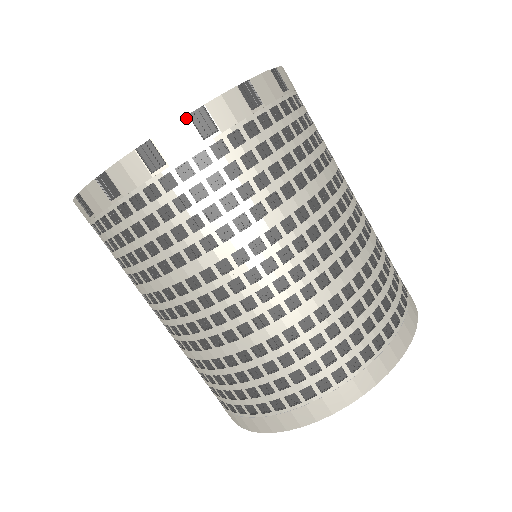
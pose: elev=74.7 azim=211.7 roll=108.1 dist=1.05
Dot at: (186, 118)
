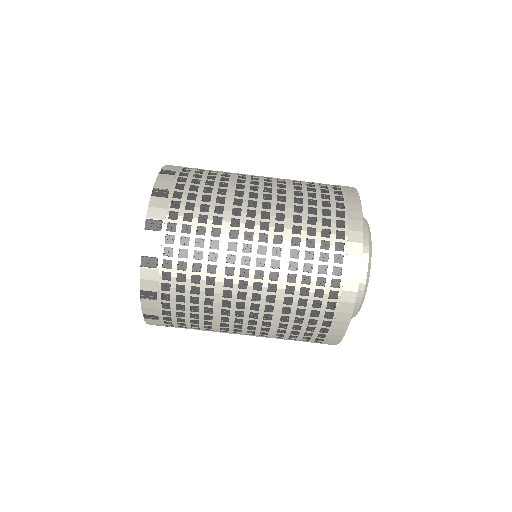
Dot at: (151, 198)
